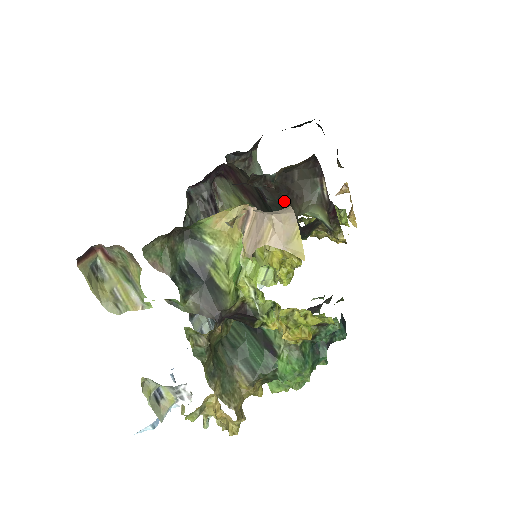
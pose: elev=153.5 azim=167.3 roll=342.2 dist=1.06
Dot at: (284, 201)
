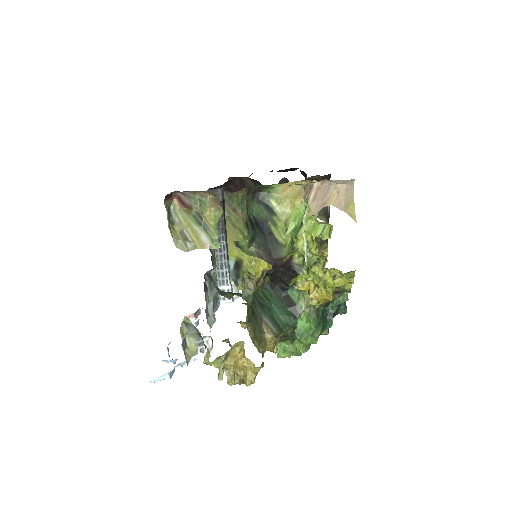
Dot at: occluded
